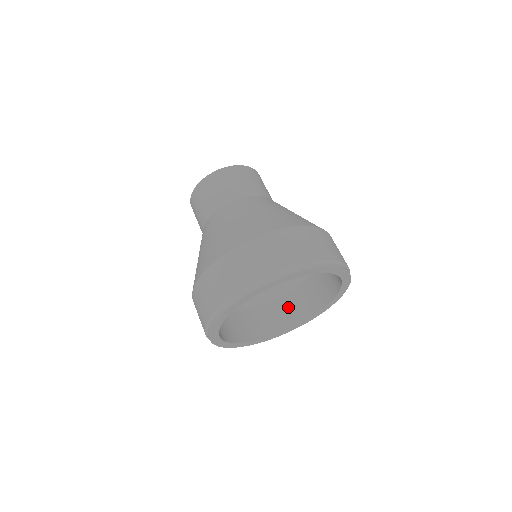
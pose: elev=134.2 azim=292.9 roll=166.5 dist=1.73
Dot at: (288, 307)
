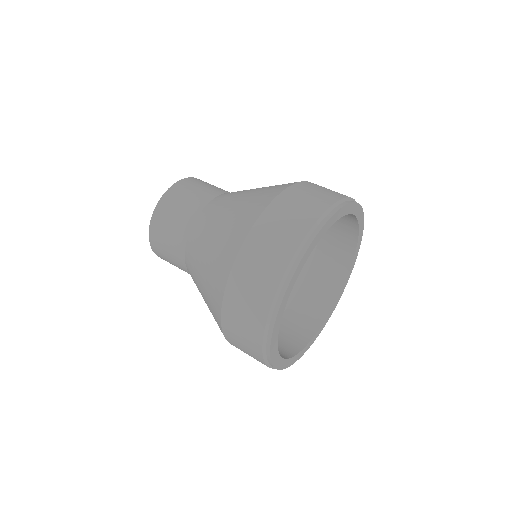
Dot at: (279, 338)
